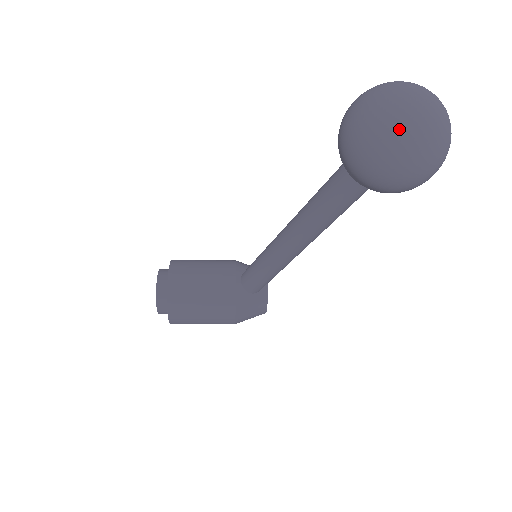
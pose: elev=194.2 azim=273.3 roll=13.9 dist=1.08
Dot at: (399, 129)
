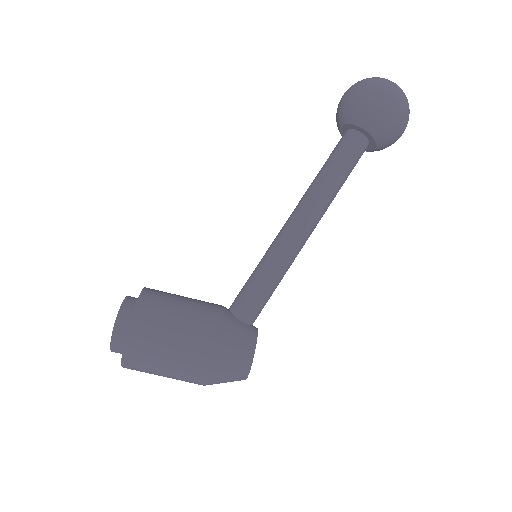
Dot at: (376, 77)
